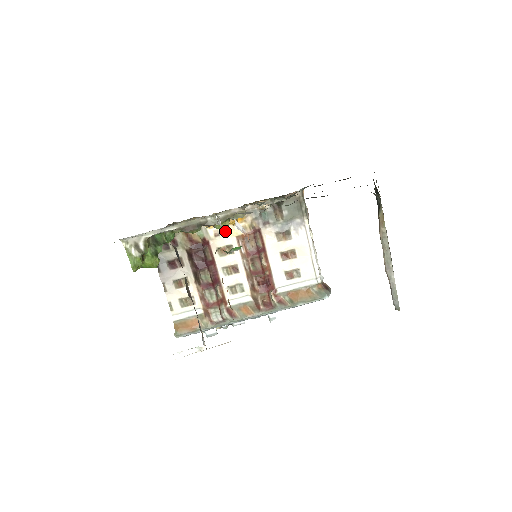
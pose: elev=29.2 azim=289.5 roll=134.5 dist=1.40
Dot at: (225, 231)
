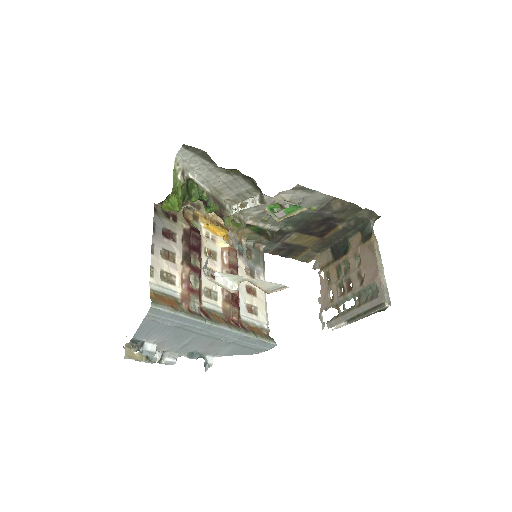
Dot at: (214, 238)
